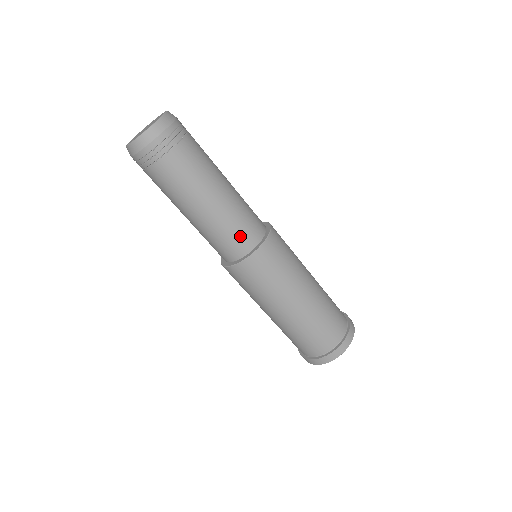
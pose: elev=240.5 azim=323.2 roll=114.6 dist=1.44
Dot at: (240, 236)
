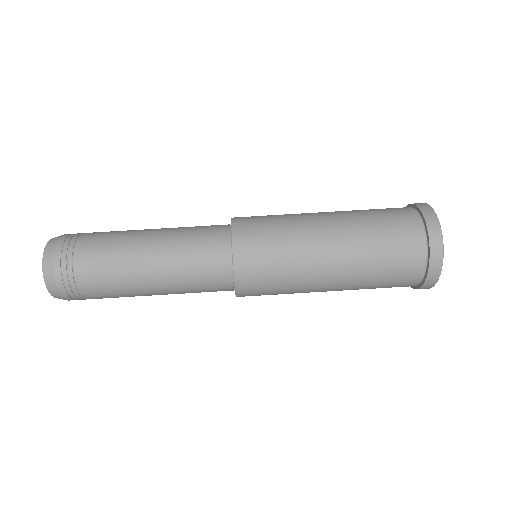
Dot at: (206, 234)
